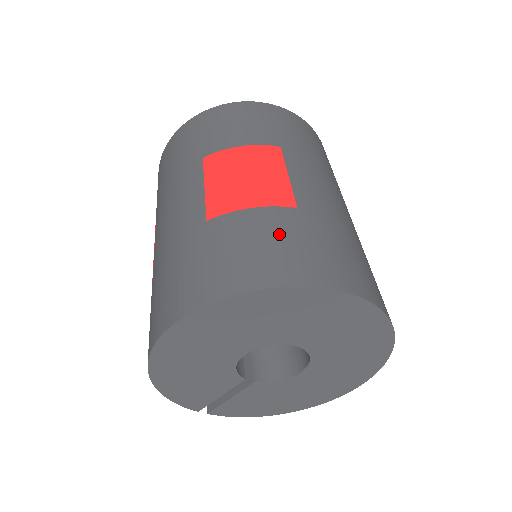
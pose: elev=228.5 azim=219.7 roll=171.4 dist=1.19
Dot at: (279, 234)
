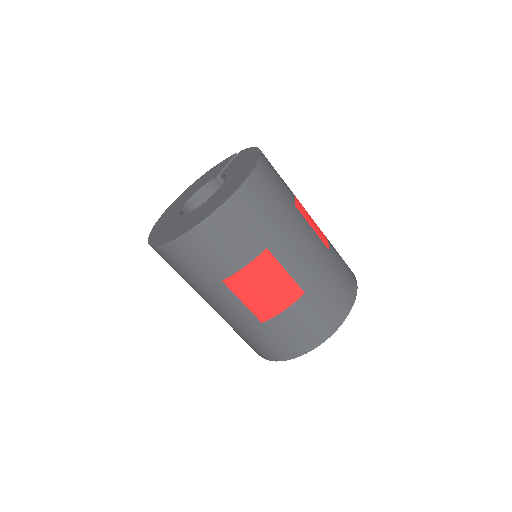
Dot at: (307, 318)
